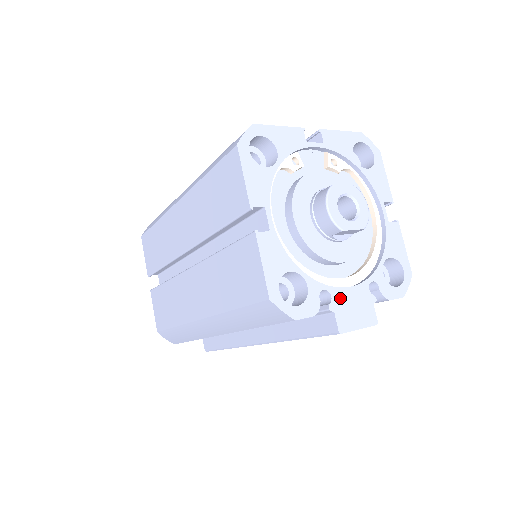
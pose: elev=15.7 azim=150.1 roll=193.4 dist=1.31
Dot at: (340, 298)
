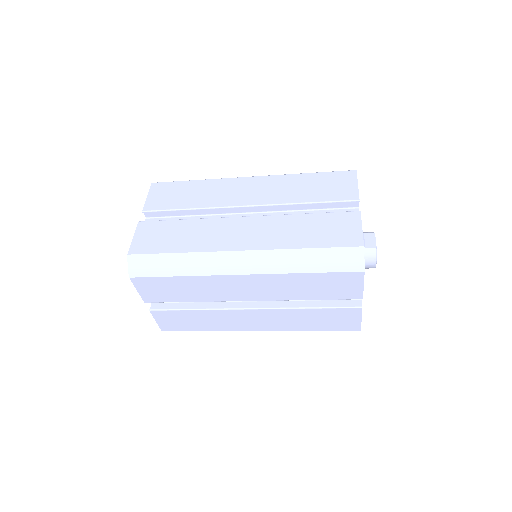
Dot at: occluded
